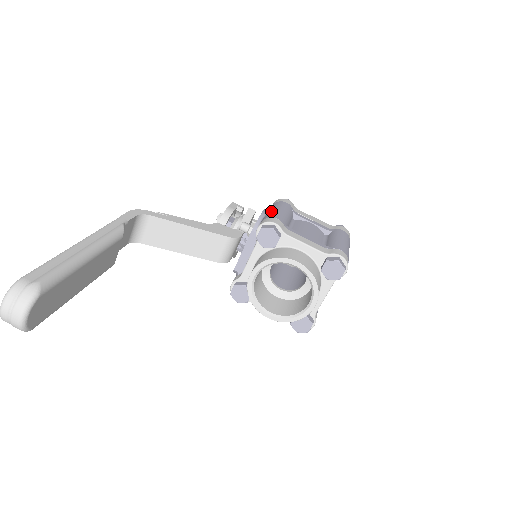
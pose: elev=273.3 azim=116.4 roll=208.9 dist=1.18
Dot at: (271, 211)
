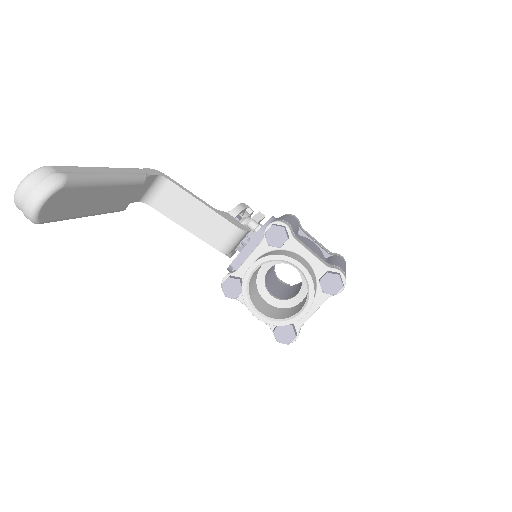
Dot at: (282, 217)
